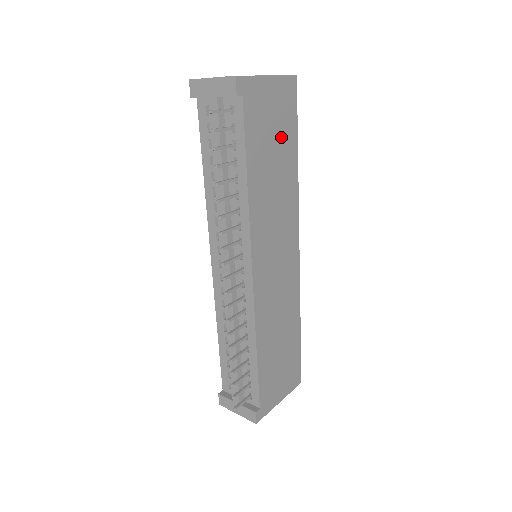
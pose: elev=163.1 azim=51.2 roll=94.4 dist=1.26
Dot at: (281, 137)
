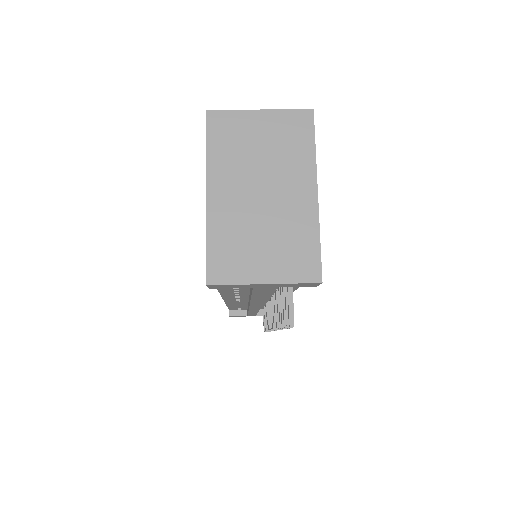
Dot at: occluded
